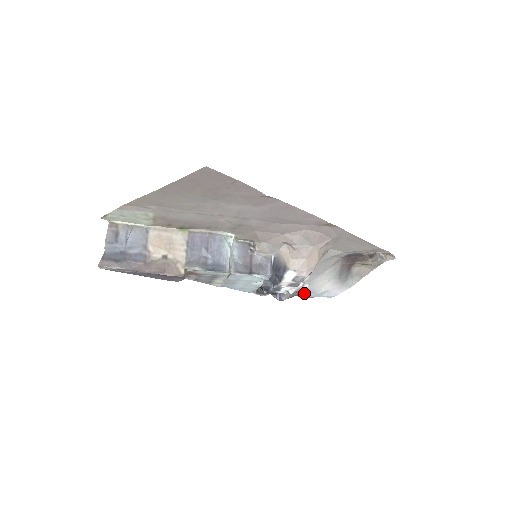
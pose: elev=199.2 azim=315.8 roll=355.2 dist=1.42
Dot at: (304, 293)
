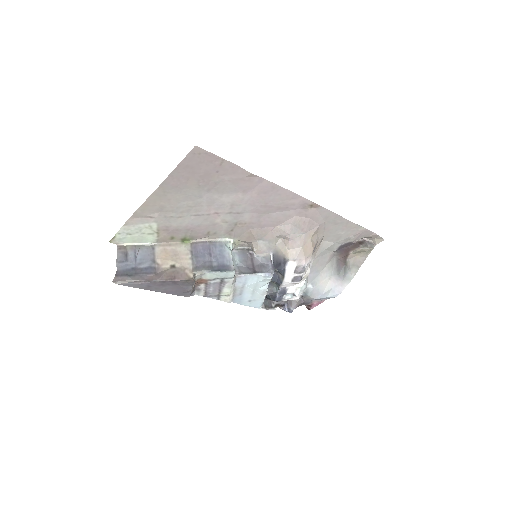
Dot at: (309, 296)
